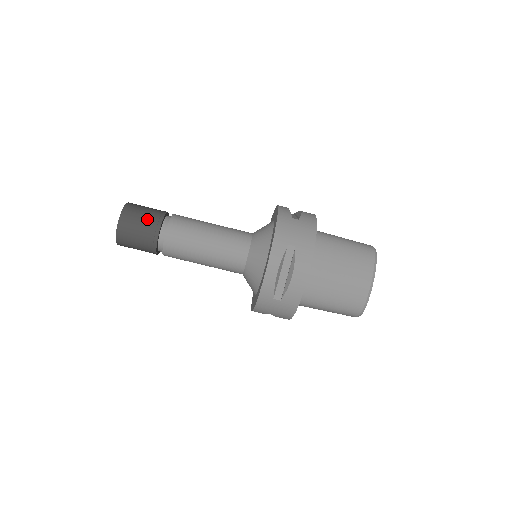
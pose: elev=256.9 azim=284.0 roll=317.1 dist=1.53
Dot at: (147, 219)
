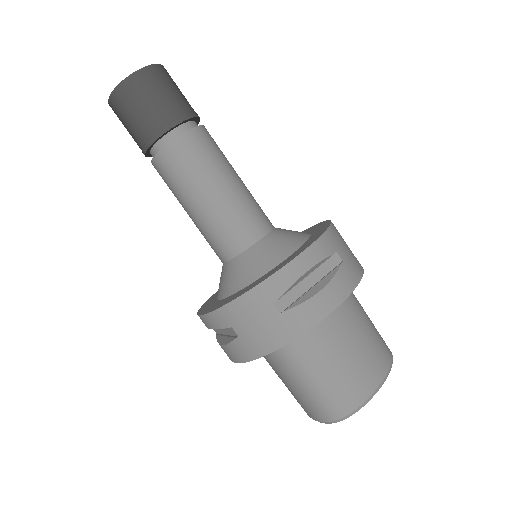
Dot at: (181, 98)
